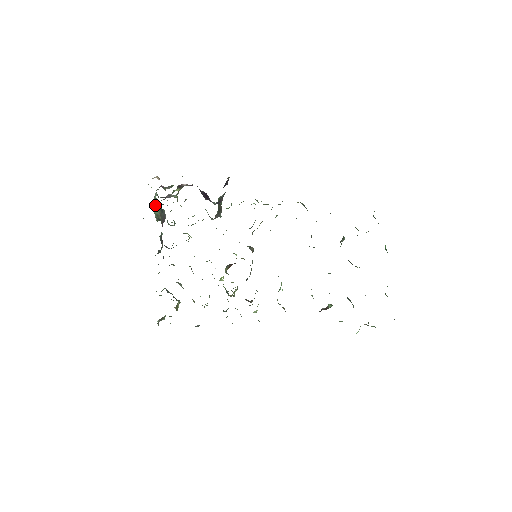
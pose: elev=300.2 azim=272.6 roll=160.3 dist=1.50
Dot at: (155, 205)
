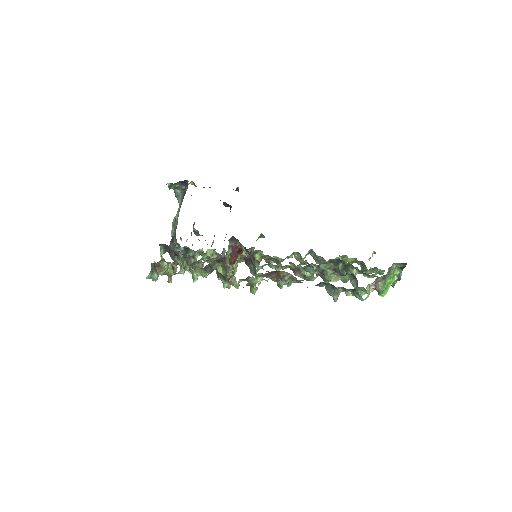
Dot at: (175, 217)
